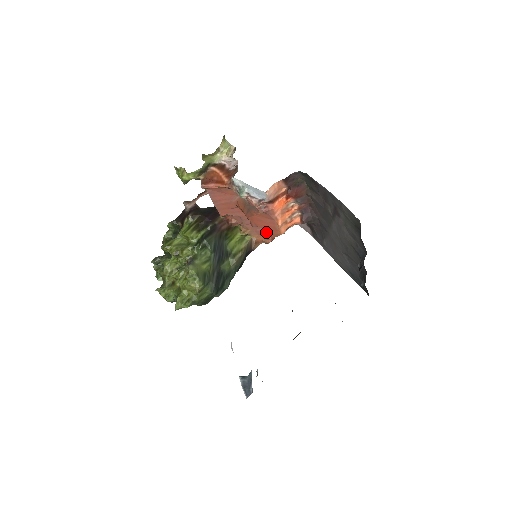
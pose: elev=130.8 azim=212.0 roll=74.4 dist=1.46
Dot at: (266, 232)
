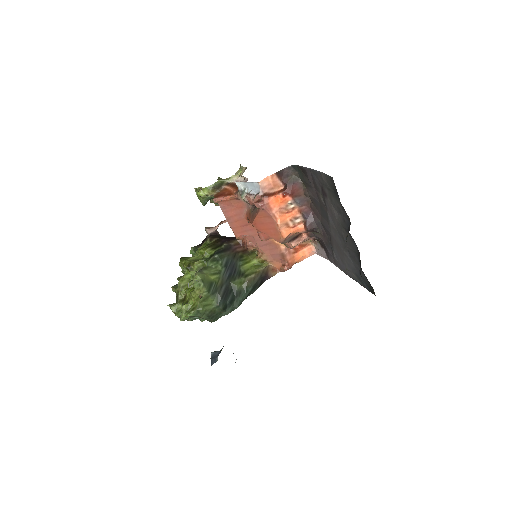
Dot at: (281, 256)
